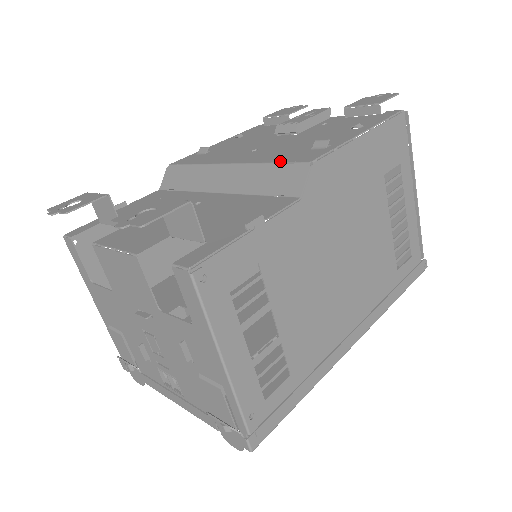
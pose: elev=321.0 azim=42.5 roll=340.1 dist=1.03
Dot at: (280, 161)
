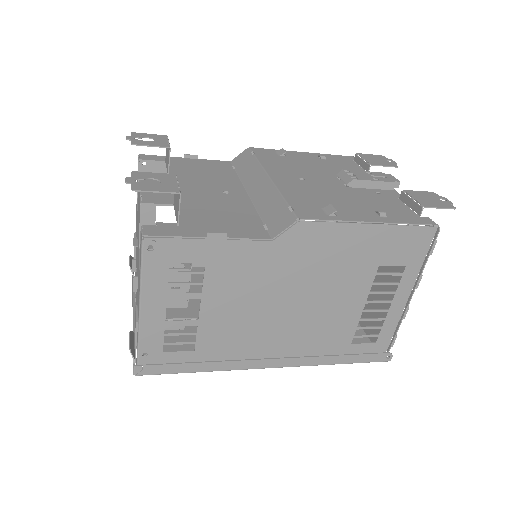
Dot at: (290, 202)
